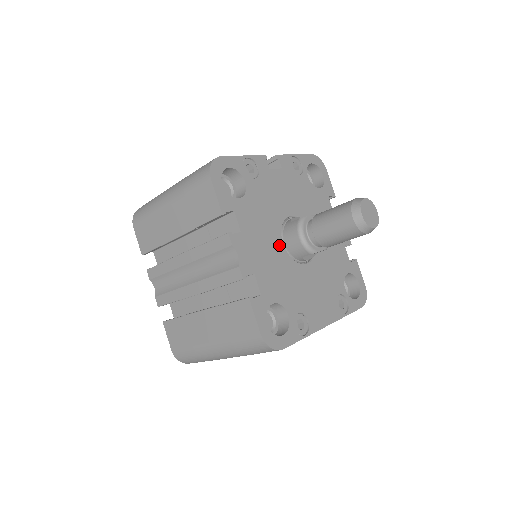
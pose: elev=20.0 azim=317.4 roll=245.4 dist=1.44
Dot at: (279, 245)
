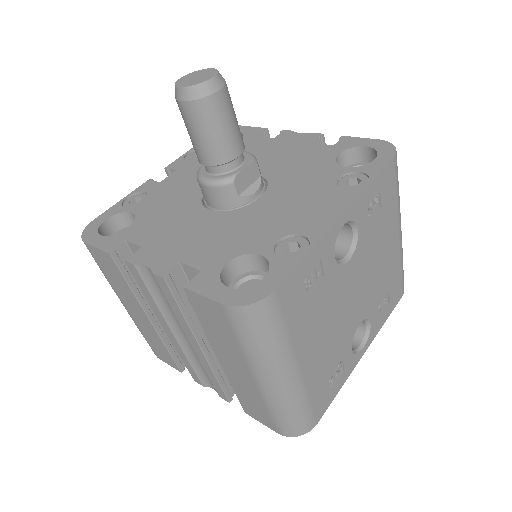
Dot at: (206, 216)
